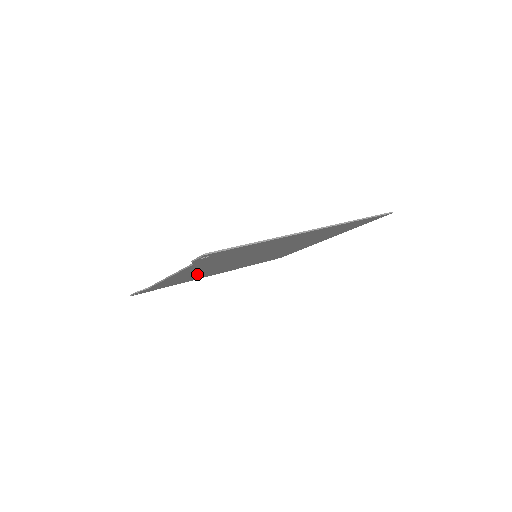
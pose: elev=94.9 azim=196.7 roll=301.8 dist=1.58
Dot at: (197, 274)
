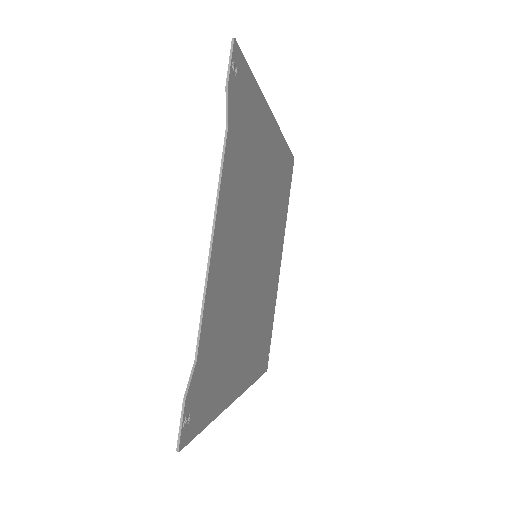
Dot at: (228, 313)
